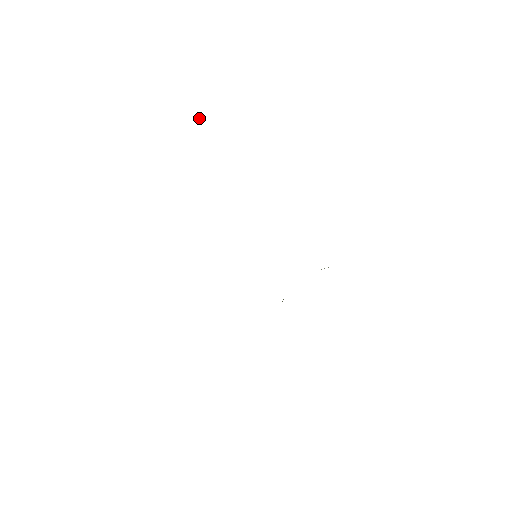
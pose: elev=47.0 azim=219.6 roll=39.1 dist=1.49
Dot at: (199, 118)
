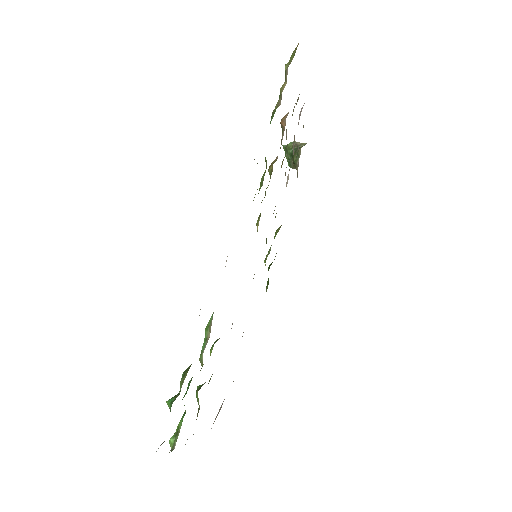
Dot at: (296, 142)
